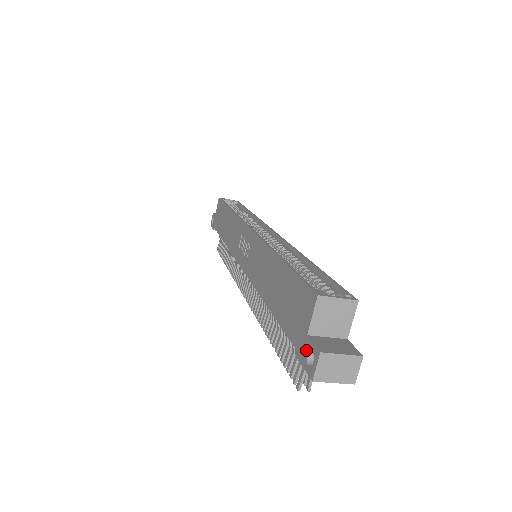
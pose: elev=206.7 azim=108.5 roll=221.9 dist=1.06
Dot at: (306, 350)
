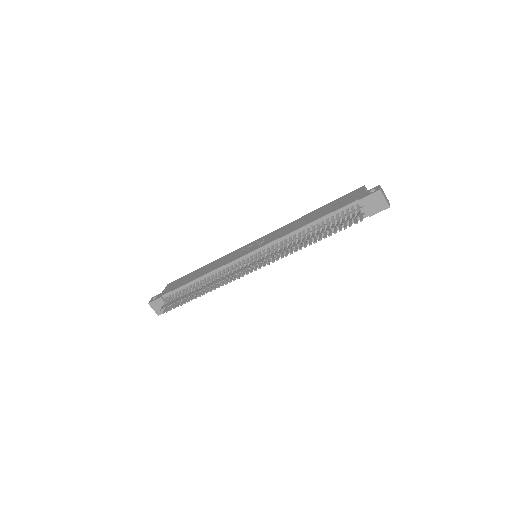
Dot at: (368, 192)
